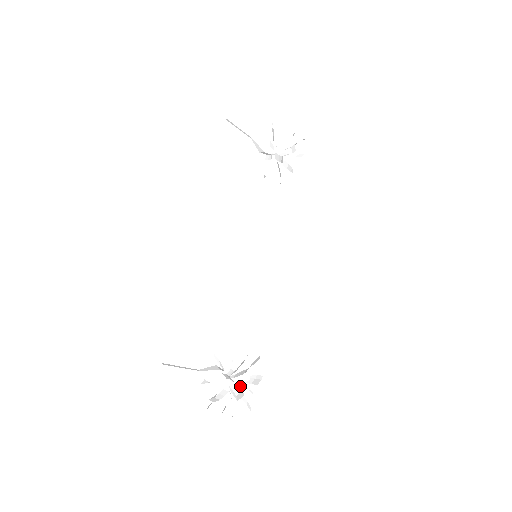
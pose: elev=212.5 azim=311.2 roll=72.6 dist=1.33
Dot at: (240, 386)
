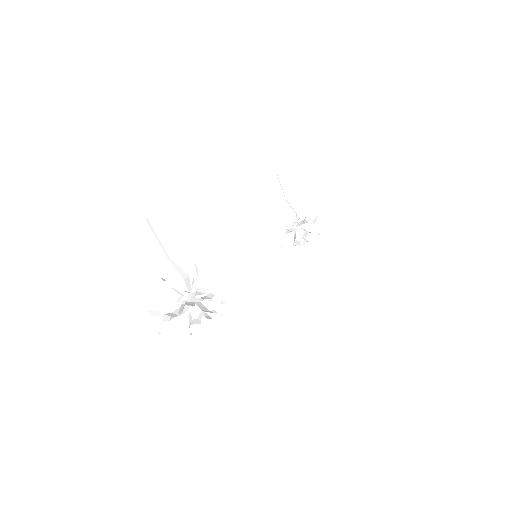
Dot at: (199, 302)
